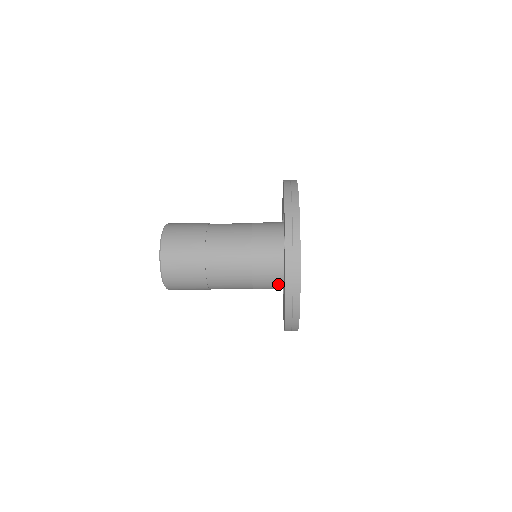
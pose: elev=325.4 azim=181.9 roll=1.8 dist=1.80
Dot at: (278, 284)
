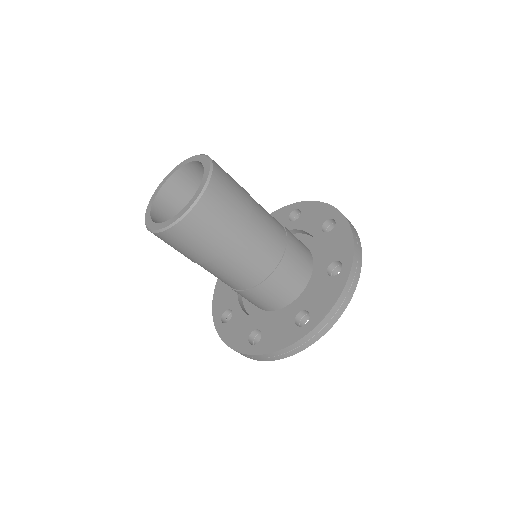
Dot at: (297, 279)
